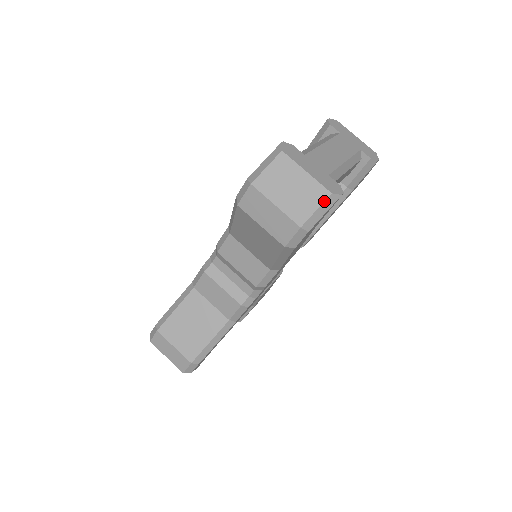
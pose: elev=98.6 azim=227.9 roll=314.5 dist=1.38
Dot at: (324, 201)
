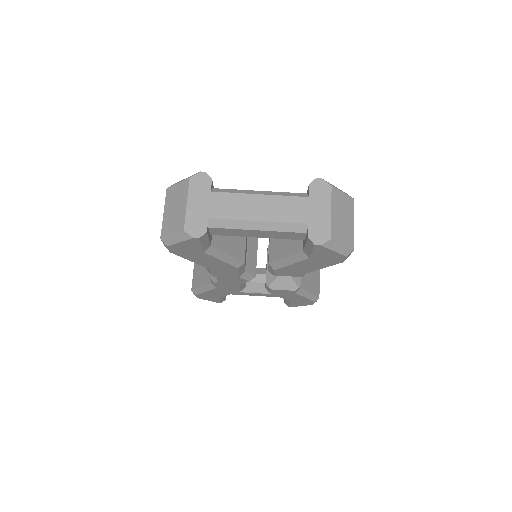
Dot at: (178, 232)
